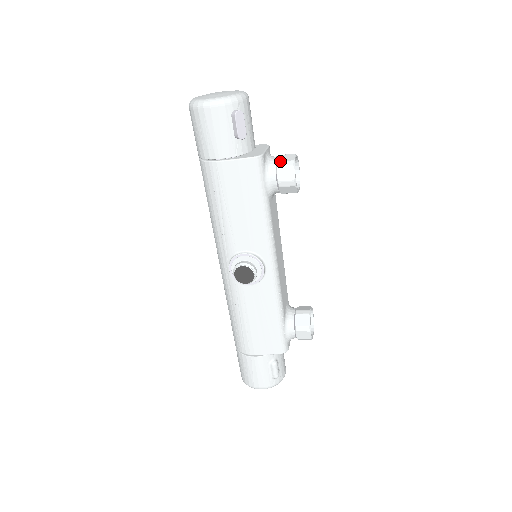
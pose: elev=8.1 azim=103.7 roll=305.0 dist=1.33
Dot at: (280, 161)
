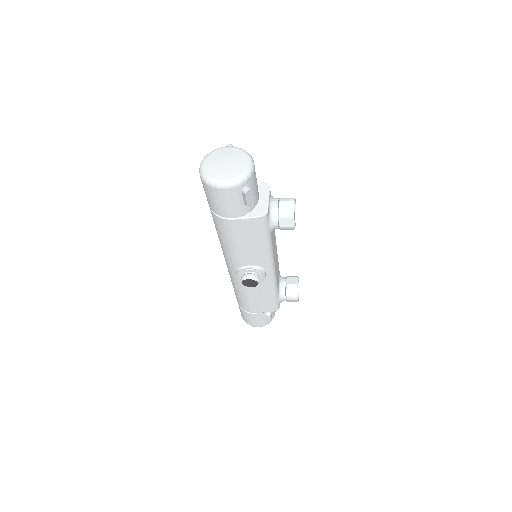
Dot at: (282, 212)
